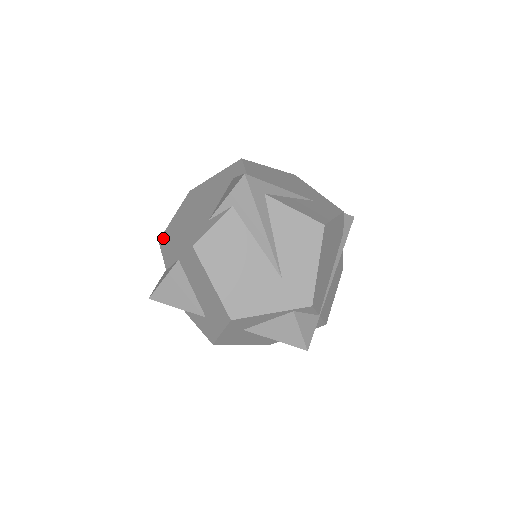
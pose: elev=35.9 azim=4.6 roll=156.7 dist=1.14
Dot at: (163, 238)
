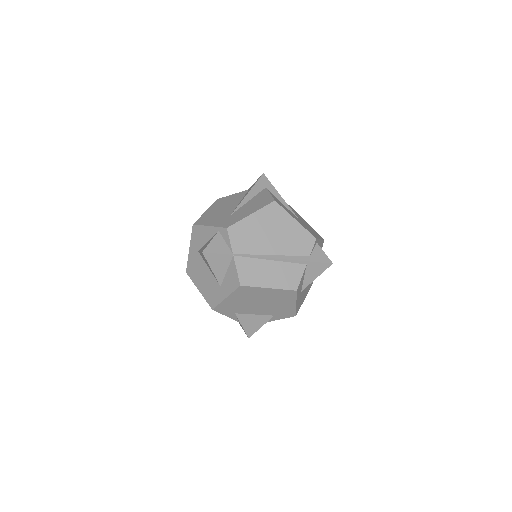
Dot at: occluded
